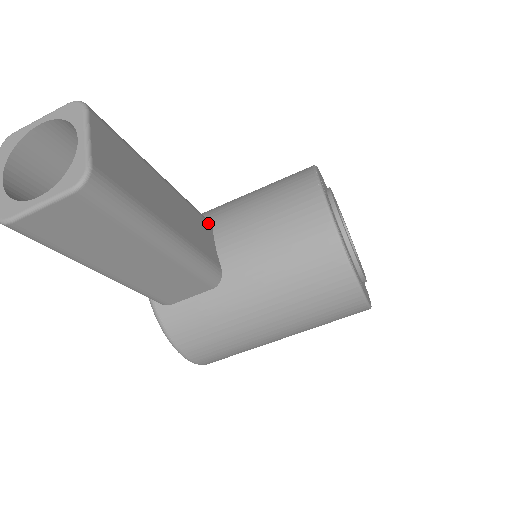
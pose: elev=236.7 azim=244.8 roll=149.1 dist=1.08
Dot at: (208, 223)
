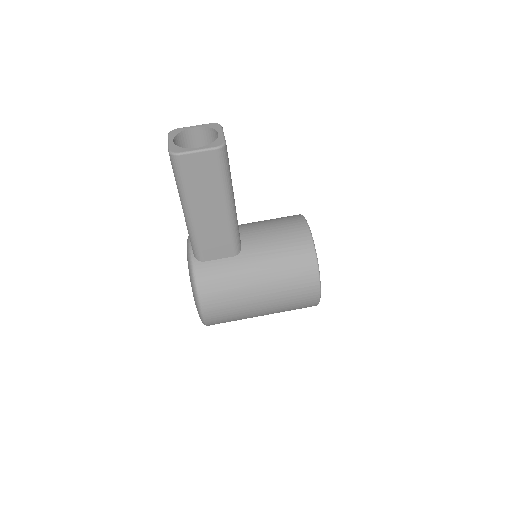
Dot at: occluded
